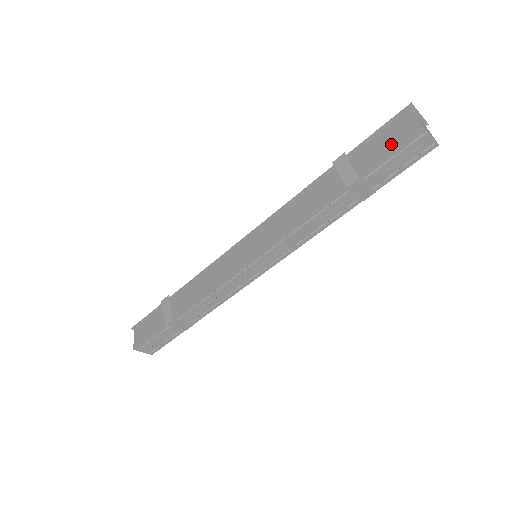
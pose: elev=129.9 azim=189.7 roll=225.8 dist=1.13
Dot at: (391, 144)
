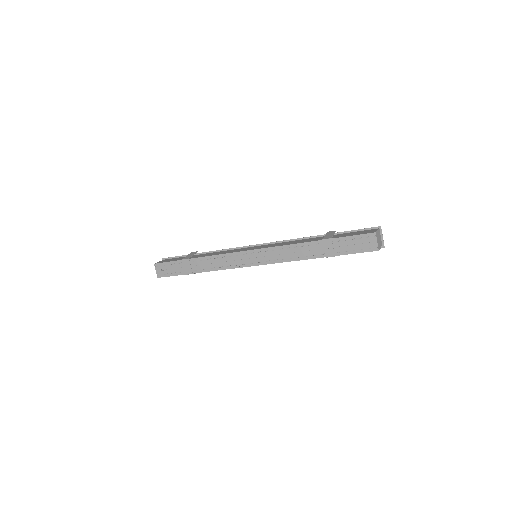
Dot at: (357, 234)
